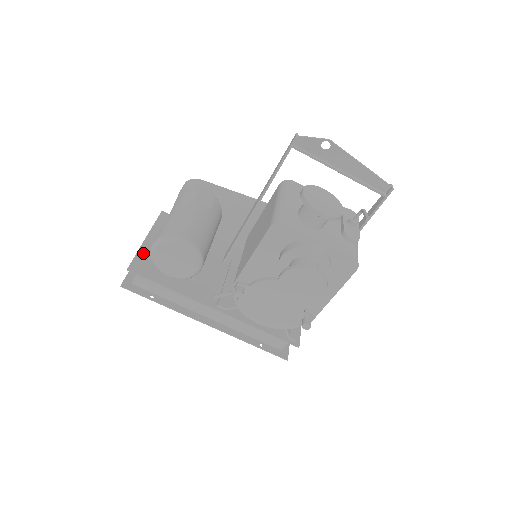
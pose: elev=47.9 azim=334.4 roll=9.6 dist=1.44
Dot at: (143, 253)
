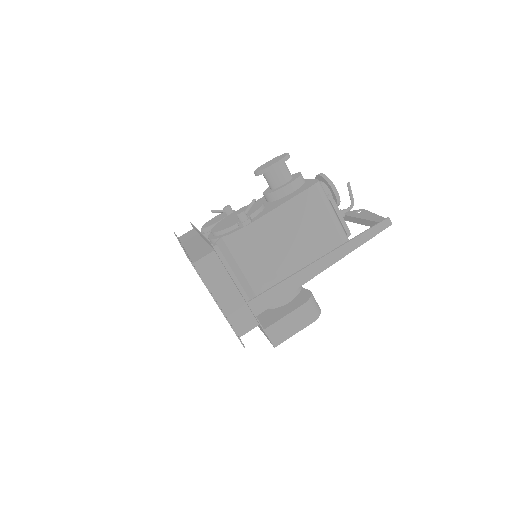
Dot at: occluded
